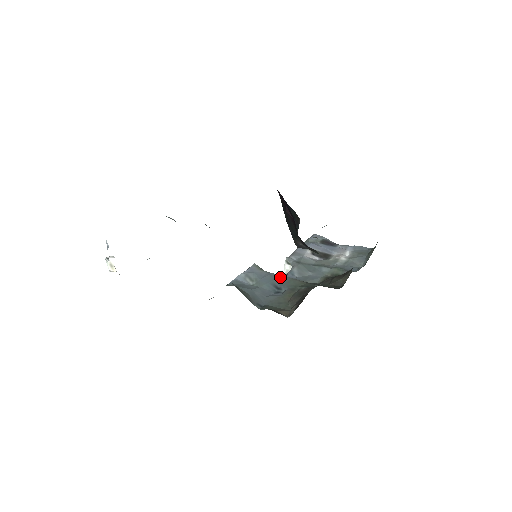
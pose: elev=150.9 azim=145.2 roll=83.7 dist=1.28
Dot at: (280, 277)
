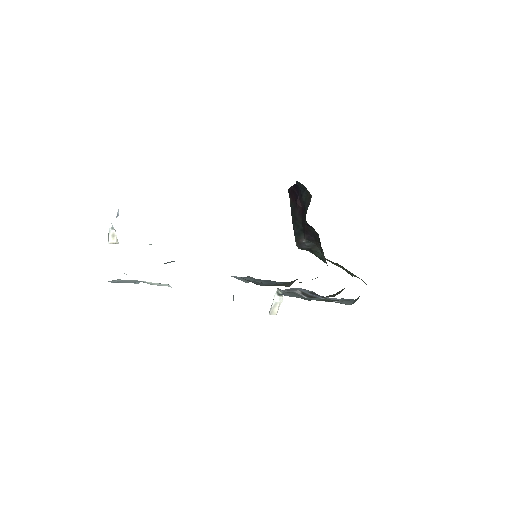
Dot at: (275, 281)
